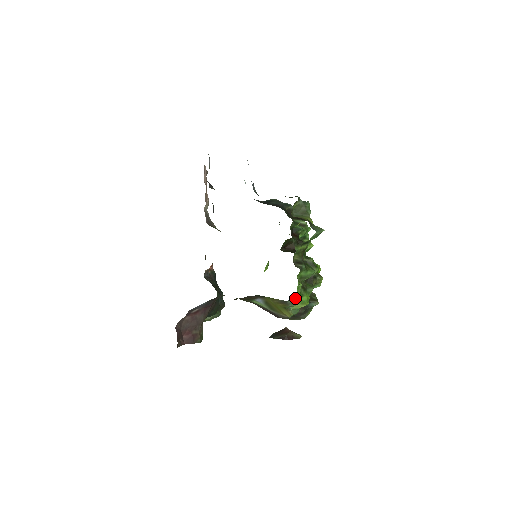
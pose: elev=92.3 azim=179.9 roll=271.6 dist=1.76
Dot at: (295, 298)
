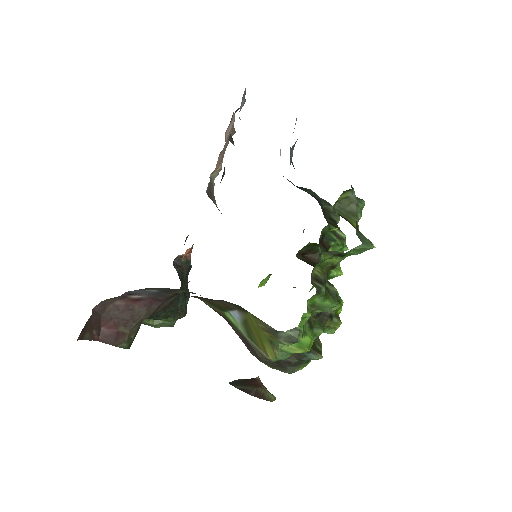
Dot at: (293, 332)
